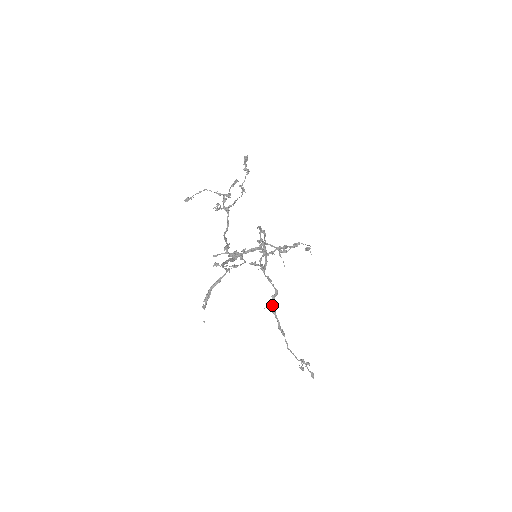
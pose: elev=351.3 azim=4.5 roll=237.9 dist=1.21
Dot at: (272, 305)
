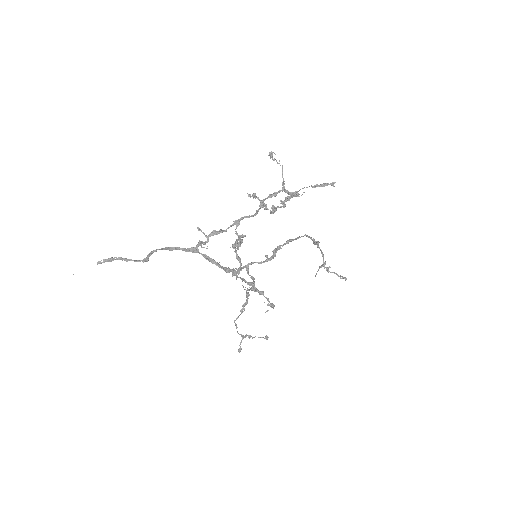
Dot at: (248, 290)
